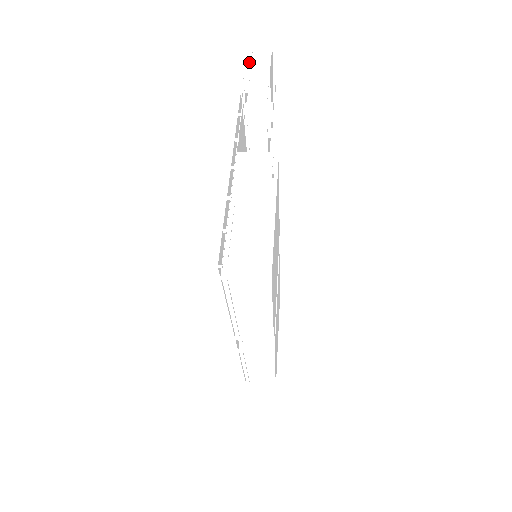
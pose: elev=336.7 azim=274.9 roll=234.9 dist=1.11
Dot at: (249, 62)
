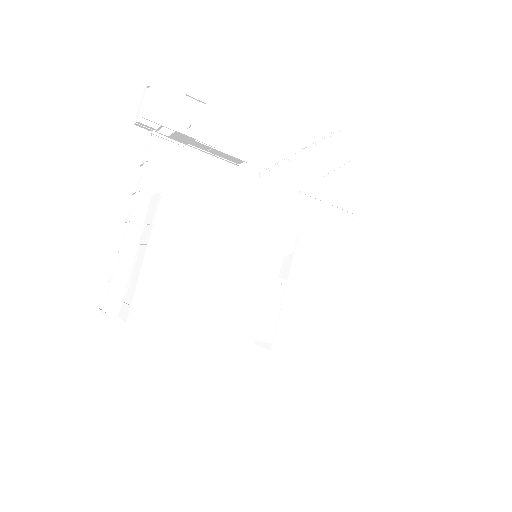
Dot at: (140, 109)
